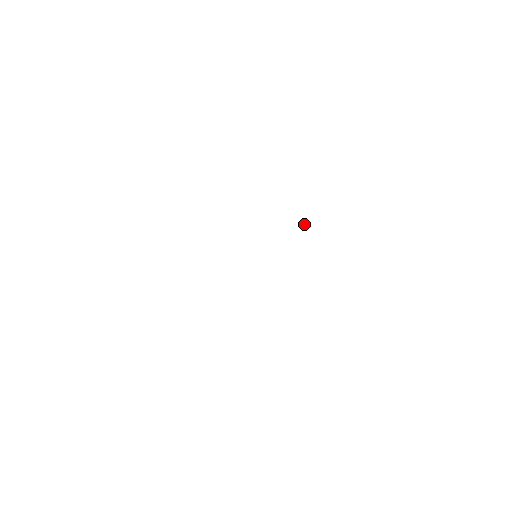
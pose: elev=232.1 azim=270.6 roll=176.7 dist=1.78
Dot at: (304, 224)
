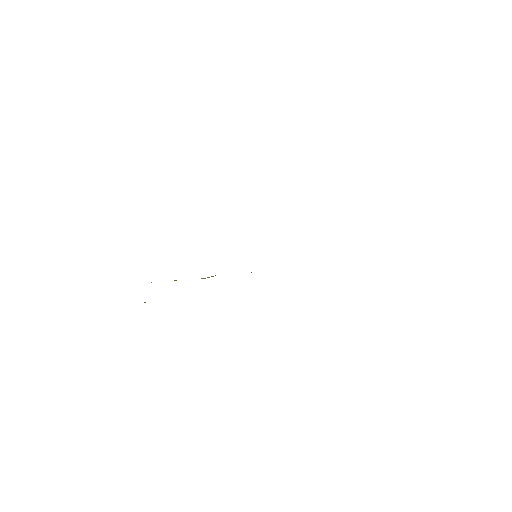
Dot at: occluded
